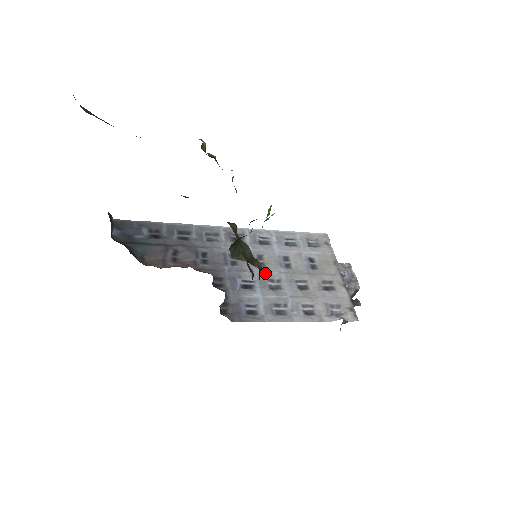
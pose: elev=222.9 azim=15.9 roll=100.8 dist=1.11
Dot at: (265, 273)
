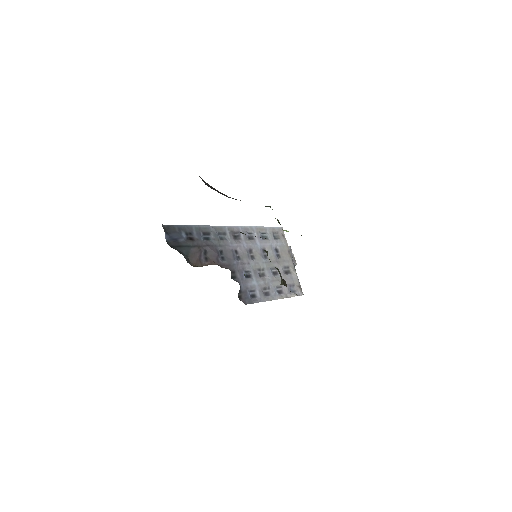
Dot at: (256, 264)
